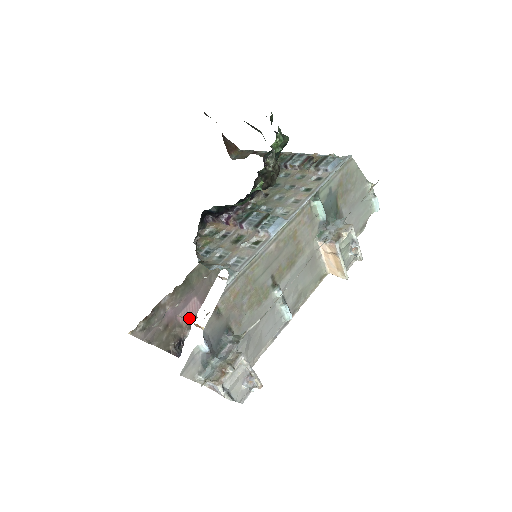
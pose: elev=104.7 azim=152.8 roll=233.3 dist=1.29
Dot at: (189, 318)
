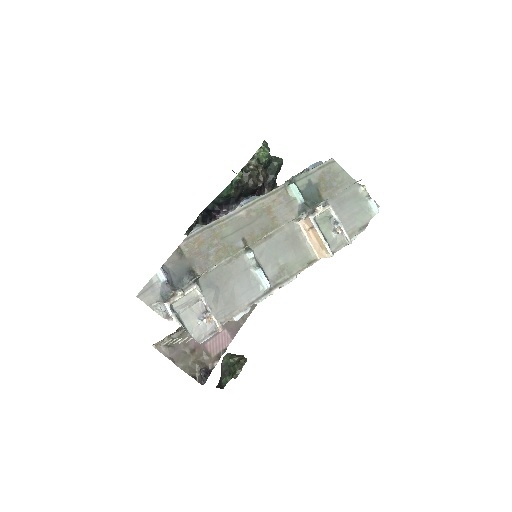
Dot at: (218, 349)
